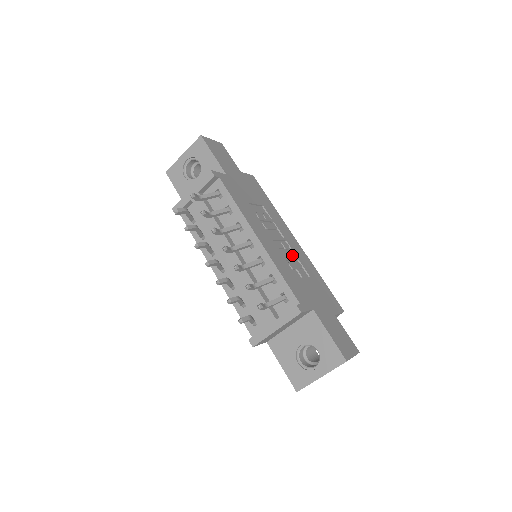
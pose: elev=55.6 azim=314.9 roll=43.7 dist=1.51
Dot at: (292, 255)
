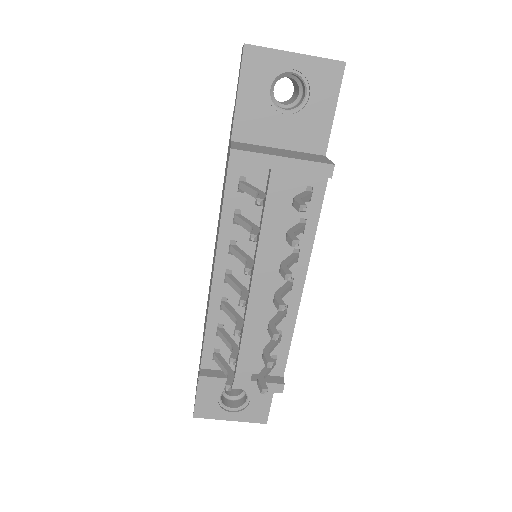
Dot at: occluded
